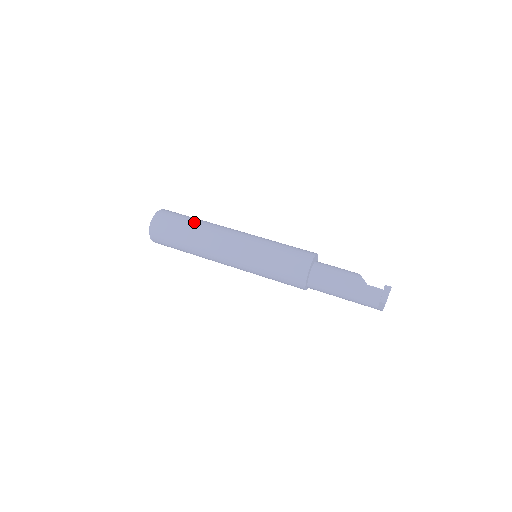
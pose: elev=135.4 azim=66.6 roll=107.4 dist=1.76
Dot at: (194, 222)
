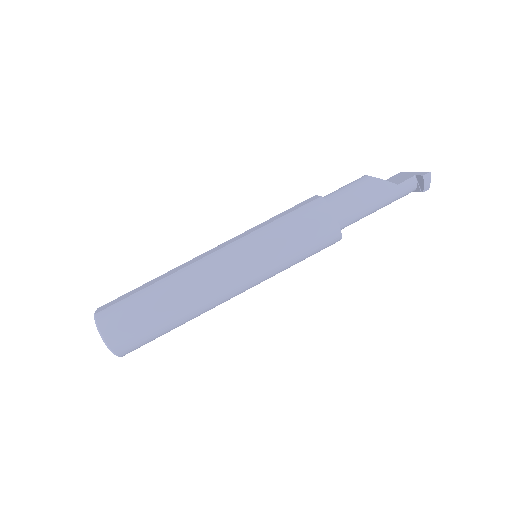
Dot at: (162, 301)
